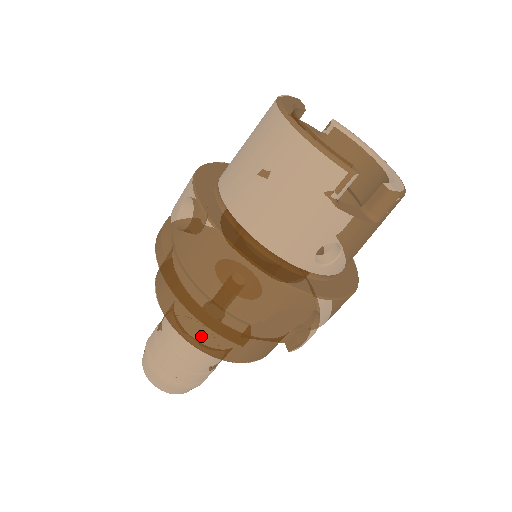
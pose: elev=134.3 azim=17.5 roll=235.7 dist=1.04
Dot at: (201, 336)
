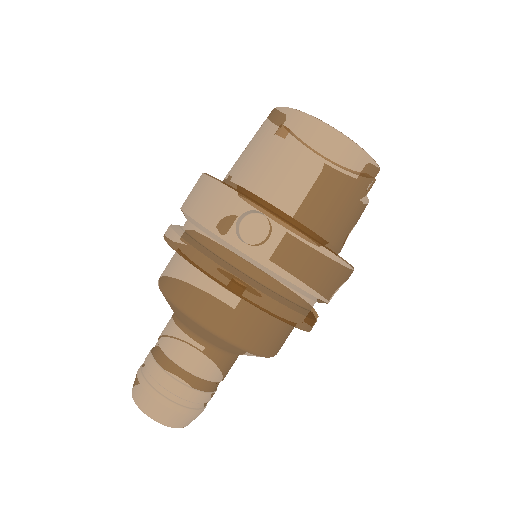
Dot at: (265, 341)
